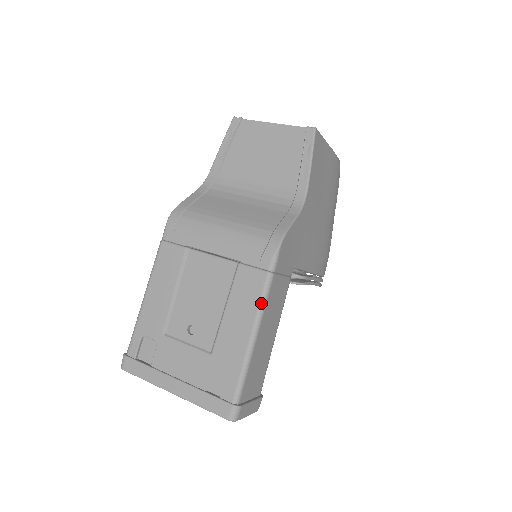
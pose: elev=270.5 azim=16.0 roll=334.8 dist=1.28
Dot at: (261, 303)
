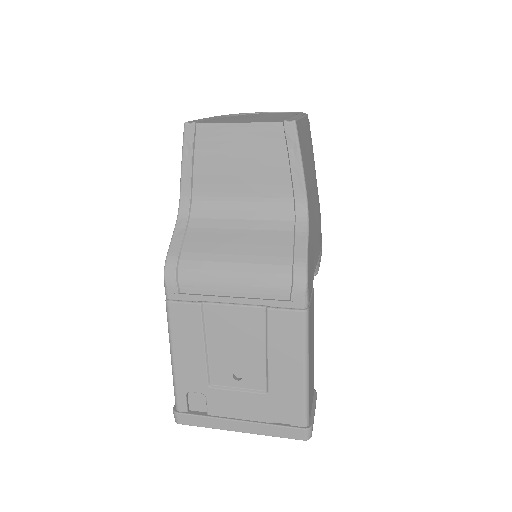
Dot at: (305, 340)
